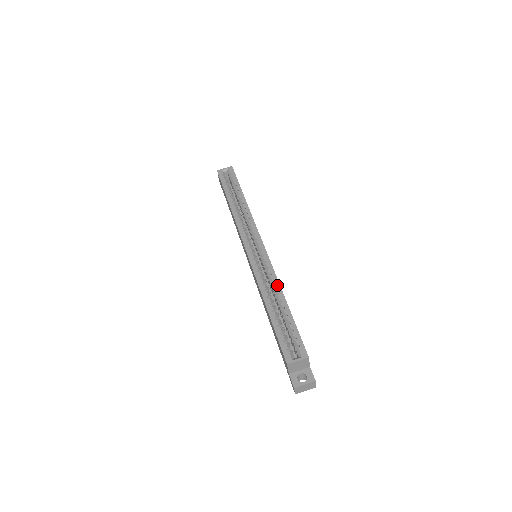
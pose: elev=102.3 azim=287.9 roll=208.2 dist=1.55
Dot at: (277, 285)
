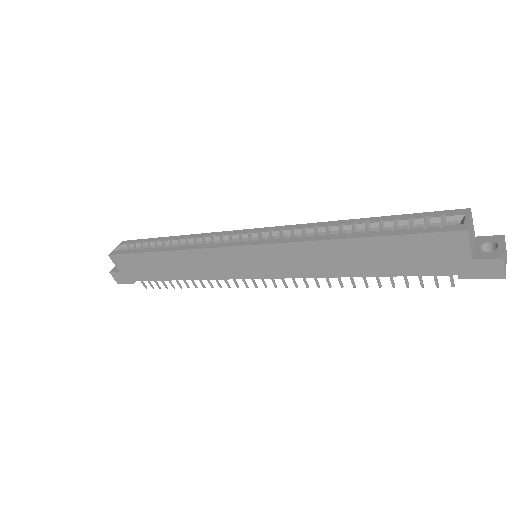
Dot at: (327, 224)
